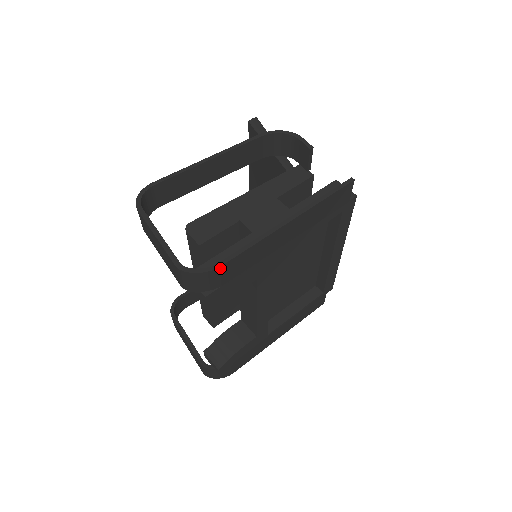
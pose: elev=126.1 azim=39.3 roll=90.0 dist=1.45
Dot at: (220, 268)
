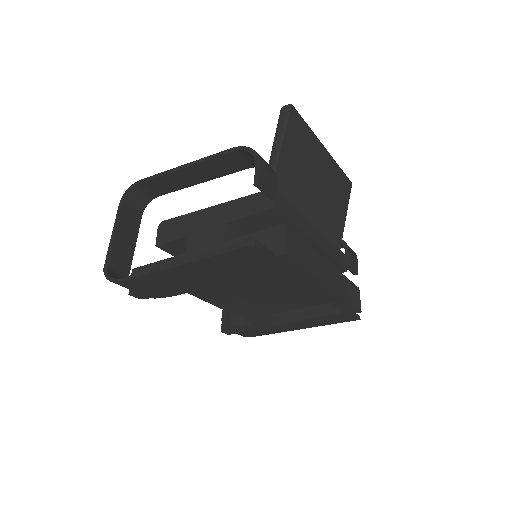
Dot at: (121, 283)
